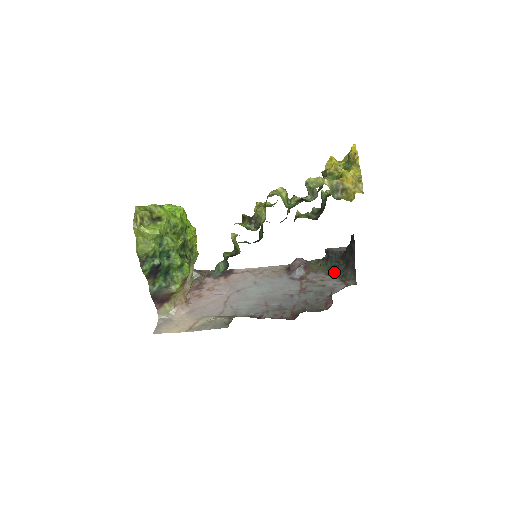
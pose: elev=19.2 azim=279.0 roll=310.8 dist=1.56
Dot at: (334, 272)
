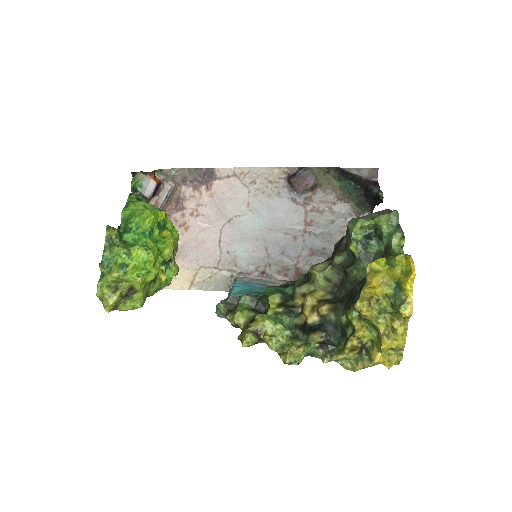
Dot at: (347, 196)
